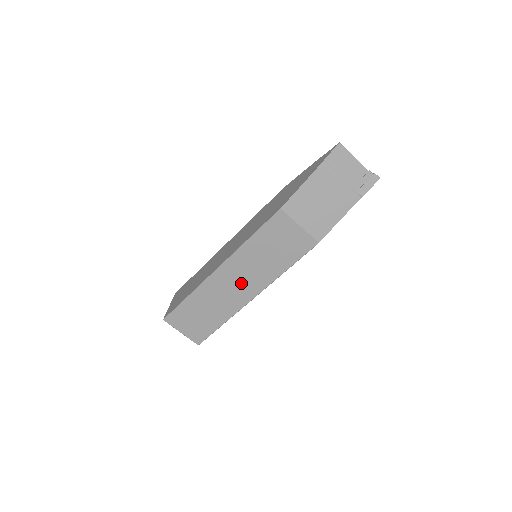
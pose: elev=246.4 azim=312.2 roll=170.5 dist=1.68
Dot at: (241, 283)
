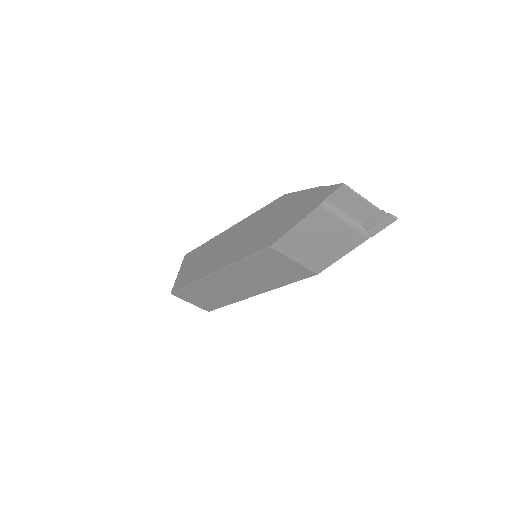
Dot at: (239, 286)
